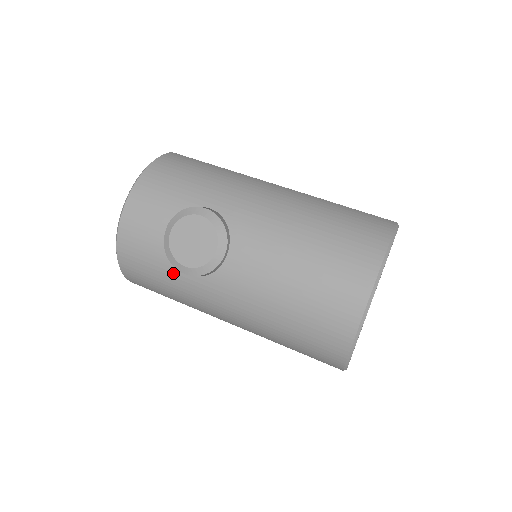
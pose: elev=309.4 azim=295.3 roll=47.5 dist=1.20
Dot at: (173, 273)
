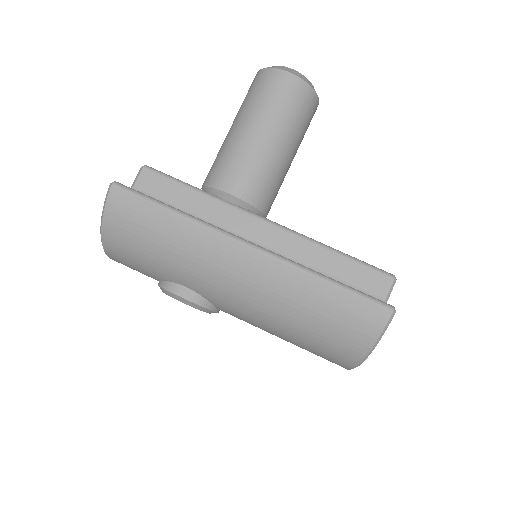
Dot at: occluded
